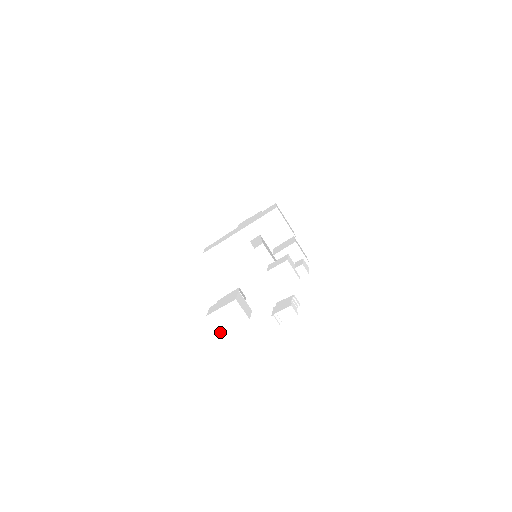
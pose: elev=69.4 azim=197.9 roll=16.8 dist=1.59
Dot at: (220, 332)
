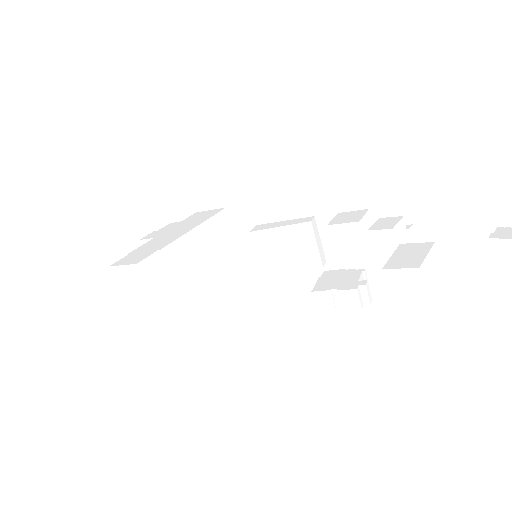
Dot at: (426, 301)
